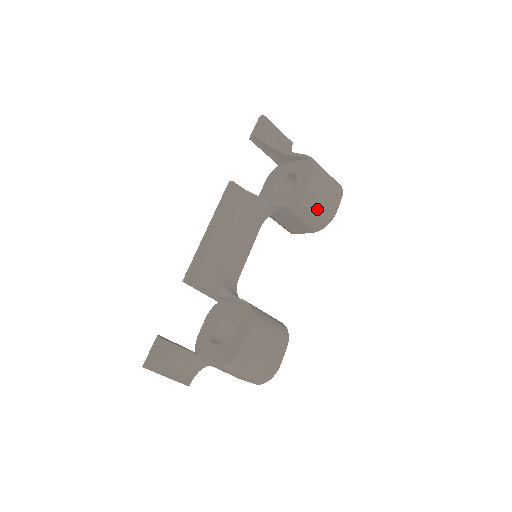
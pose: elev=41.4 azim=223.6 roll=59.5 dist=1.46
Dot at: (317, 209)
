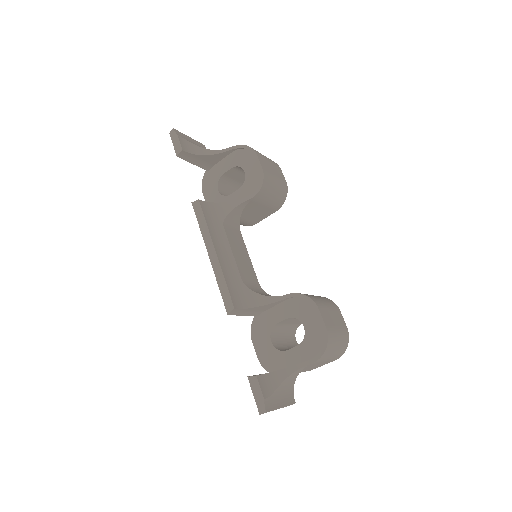
Dot at: (276, 186)
